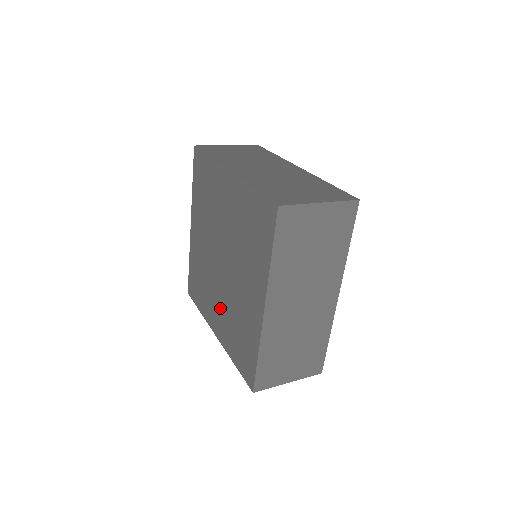
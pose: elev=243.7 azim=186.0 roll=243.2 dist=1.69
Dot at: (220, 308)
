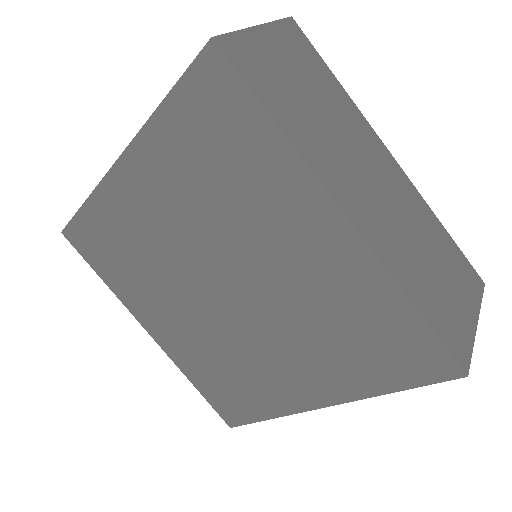
Dot at: (183, 325)
